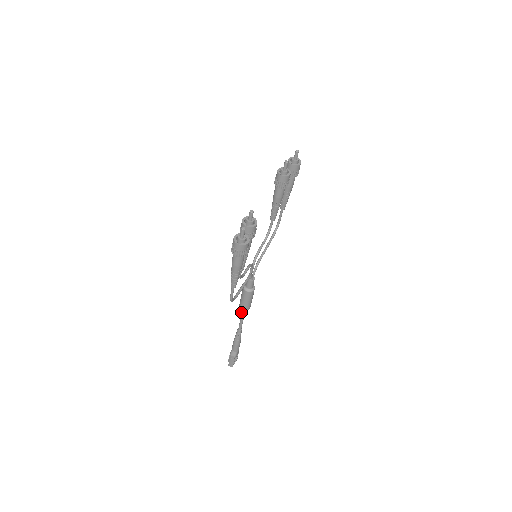
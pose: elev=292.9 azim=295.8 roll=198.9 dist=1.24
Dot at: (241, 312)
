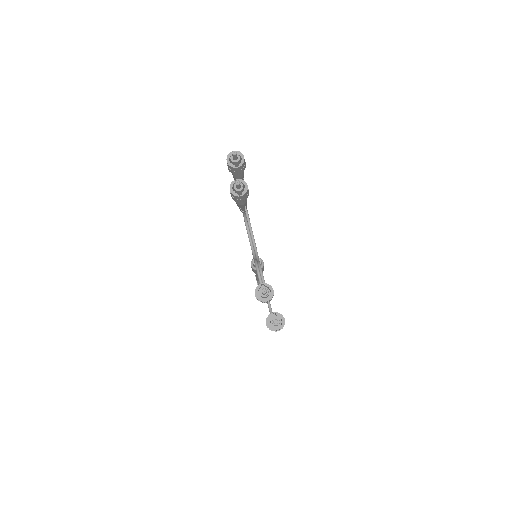
Dot at: occluded
